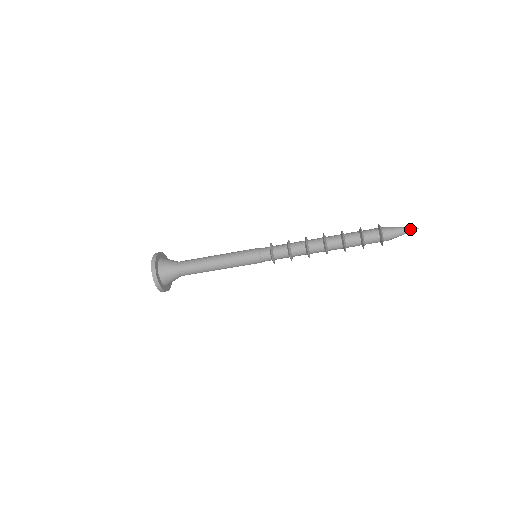
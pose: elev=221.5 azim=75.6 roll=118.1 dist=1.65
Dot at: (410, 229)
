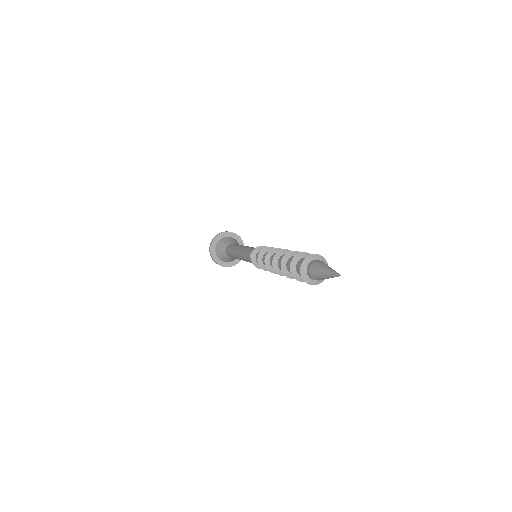
Dot at: occluded
